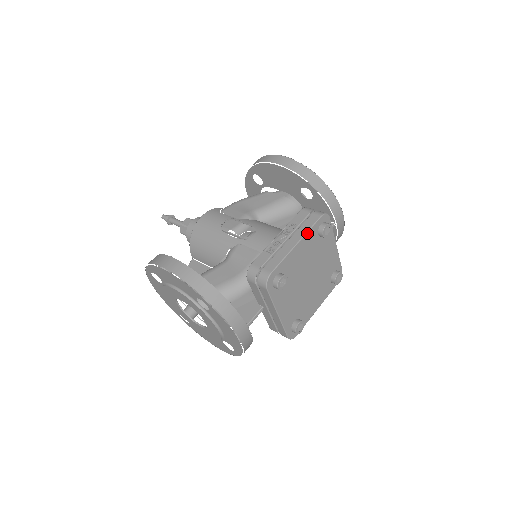
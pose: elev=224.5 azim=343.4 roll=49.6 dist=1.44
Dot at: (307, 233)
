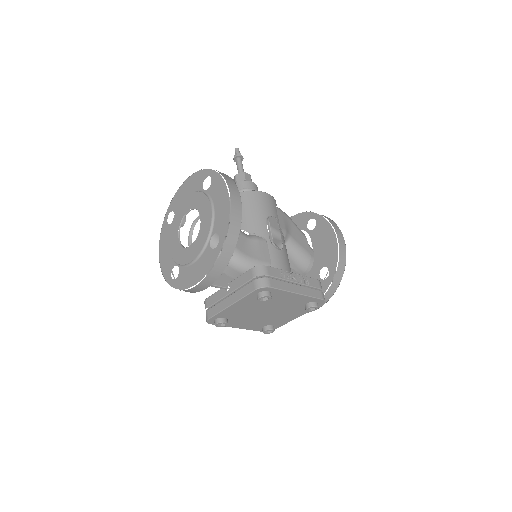
Dot at: (308, 296)
